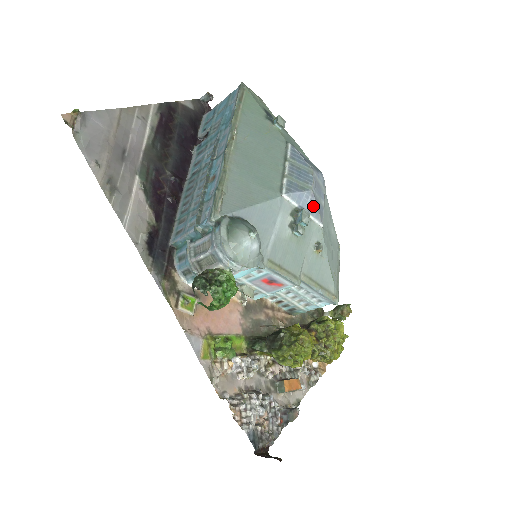
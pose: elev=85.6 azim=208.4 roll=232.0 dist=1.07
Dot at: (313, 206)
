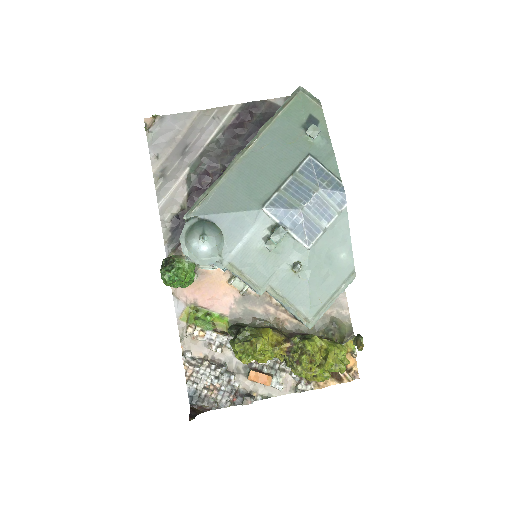
Dot at: (299, 225)
